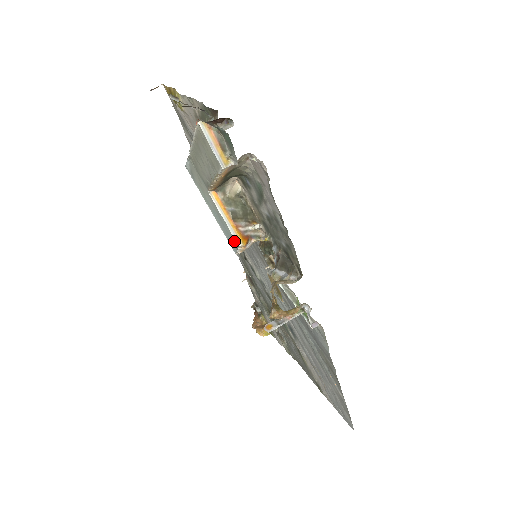
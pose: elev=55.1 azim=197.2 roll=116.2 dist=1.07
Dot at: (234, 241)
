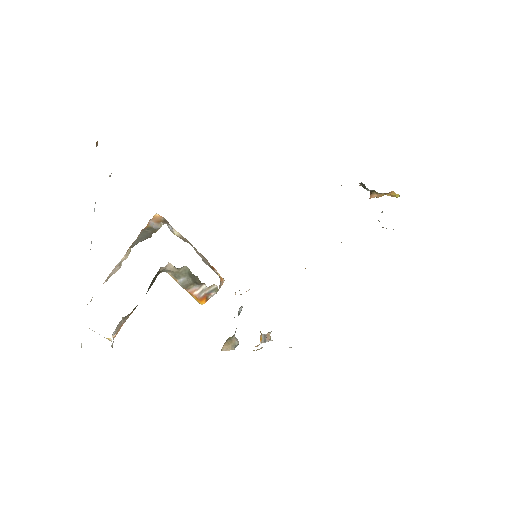
Dot at: occluded
